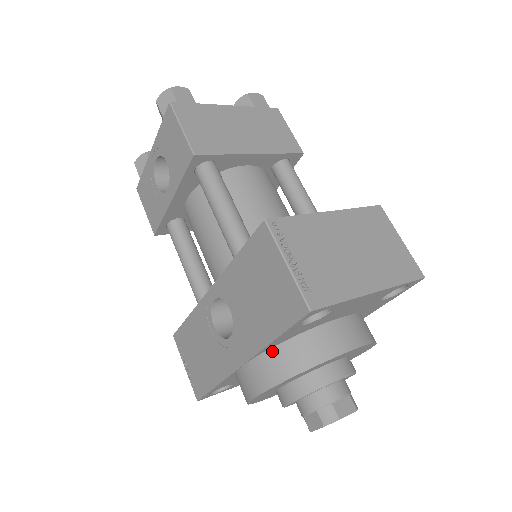
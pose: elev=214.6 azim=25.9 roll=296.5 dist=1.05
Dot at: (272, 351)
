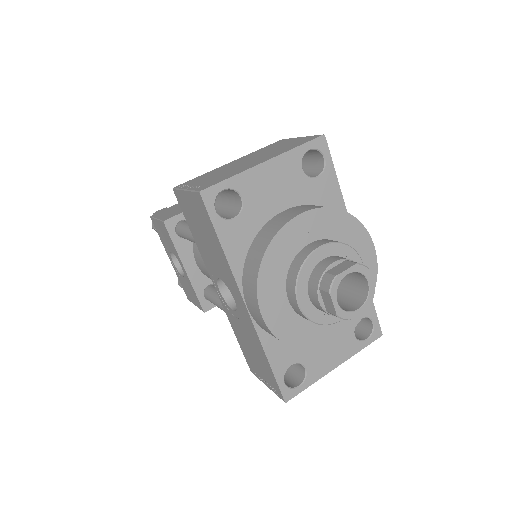
Dot at: (244, 268)
